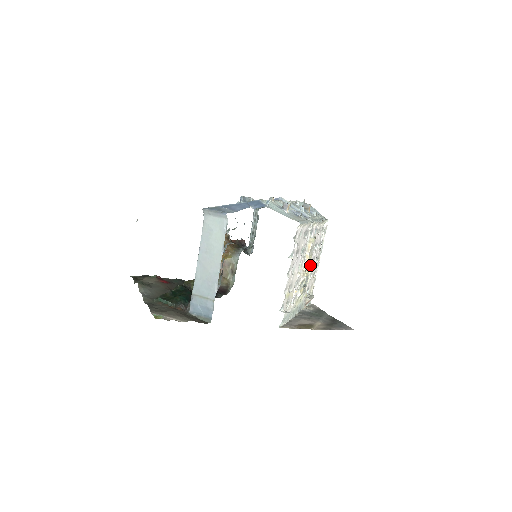
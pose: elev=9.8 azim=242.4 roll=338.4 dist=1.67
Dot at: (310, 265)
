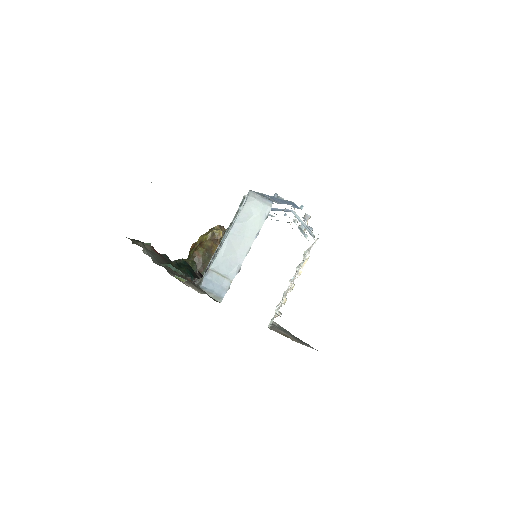
Dot at: occluded
